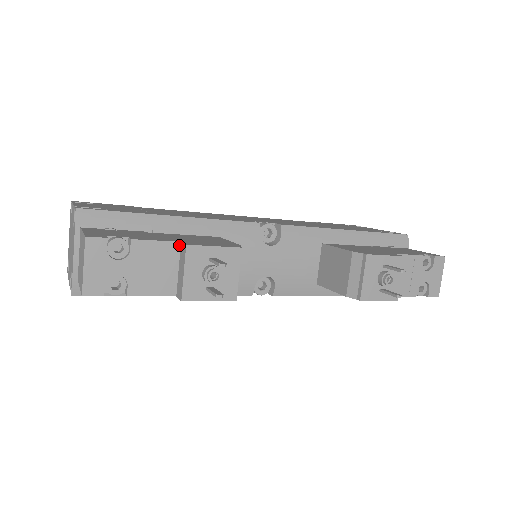
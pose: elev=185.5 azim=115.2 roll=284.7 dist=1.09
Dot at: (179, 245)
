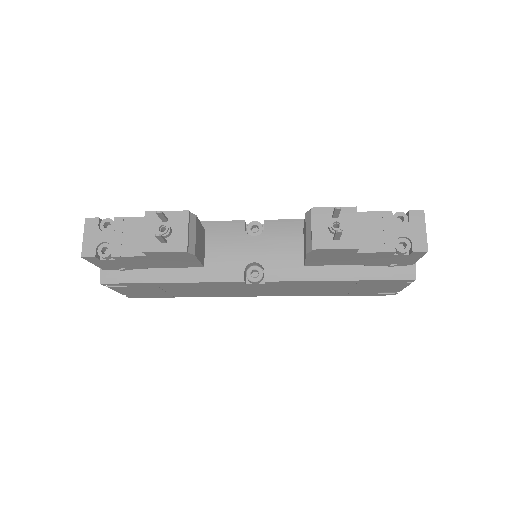
Dot at: occluded
